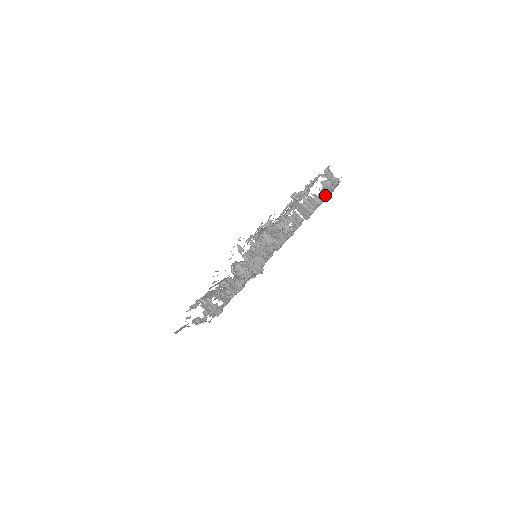
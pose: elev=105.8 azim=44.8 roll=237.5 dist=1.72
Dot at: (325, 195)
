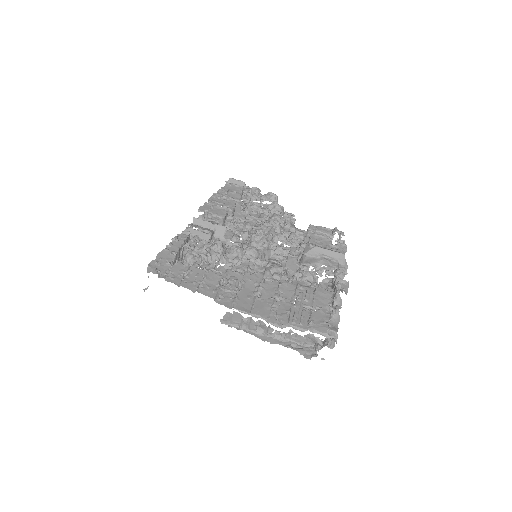
Dot at: (289, 338)
